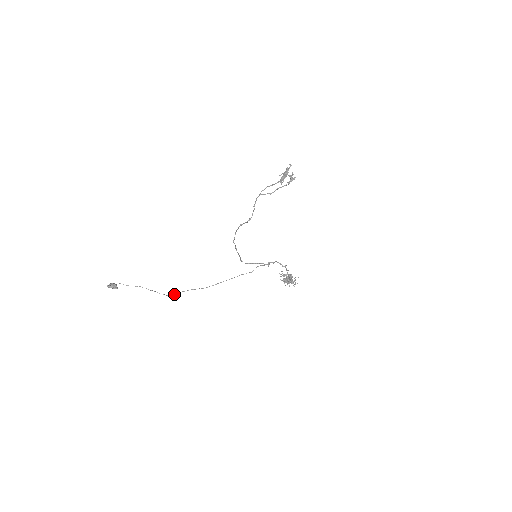
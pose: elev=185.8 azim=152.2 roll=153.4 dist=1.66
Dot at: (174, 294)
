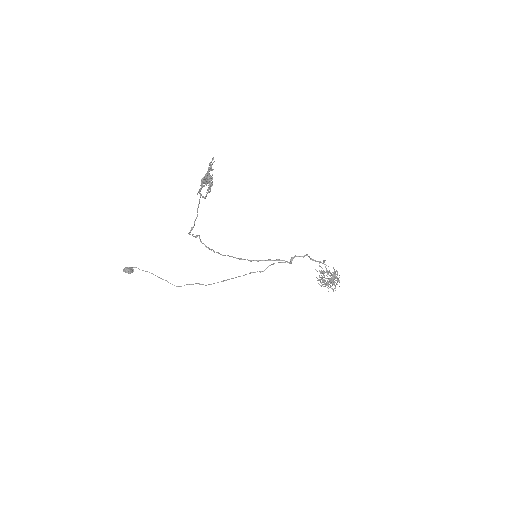
Dot at: occluded
